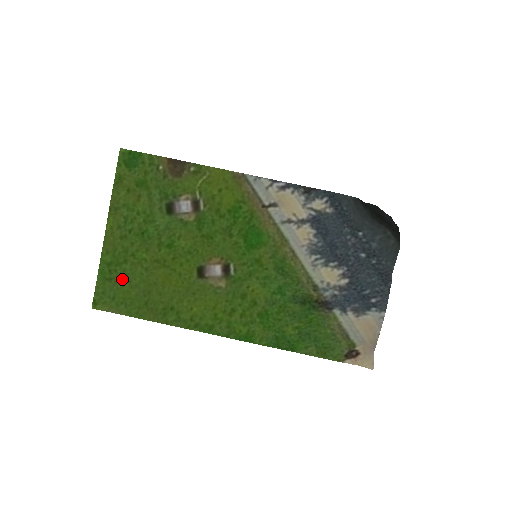
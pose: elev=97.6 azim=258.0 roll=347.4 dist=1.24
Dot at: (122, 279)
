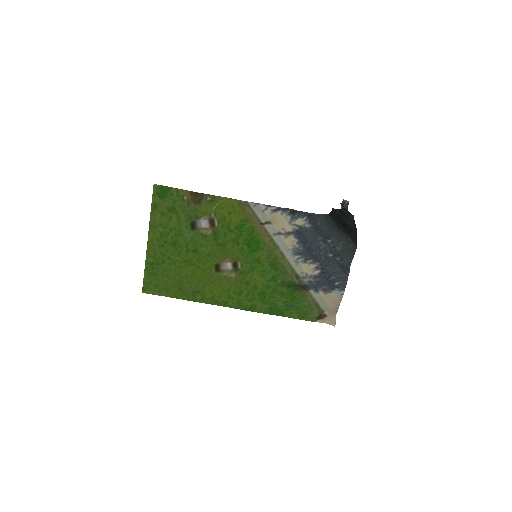
Dot at: (162, 274)
